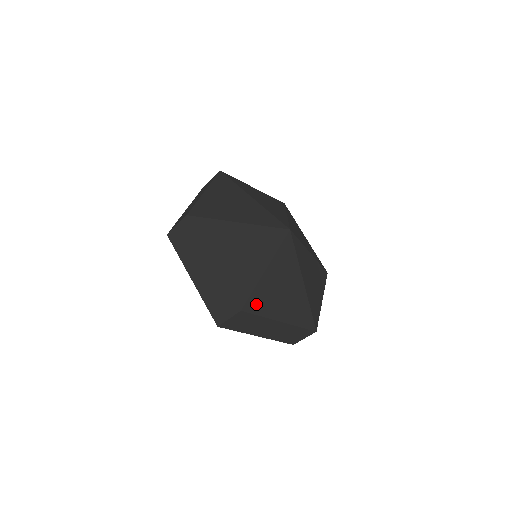
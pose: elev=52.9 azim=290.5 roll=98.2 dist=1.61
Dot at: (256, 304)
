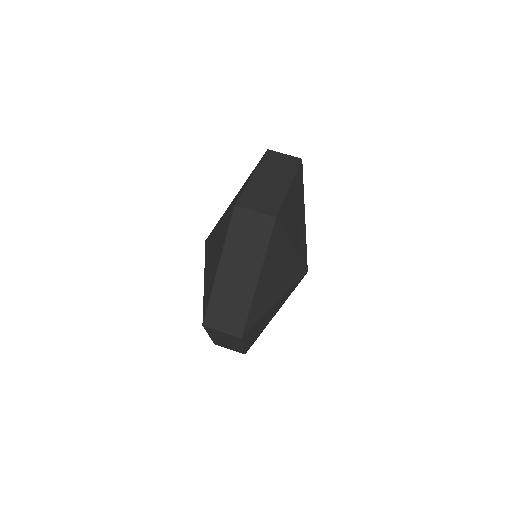
Dot at: (250, 332)
